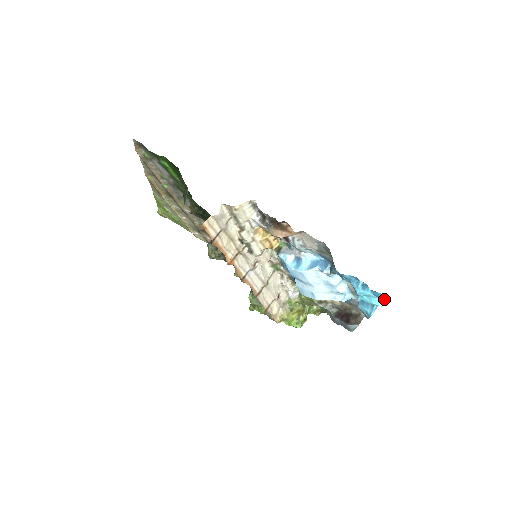
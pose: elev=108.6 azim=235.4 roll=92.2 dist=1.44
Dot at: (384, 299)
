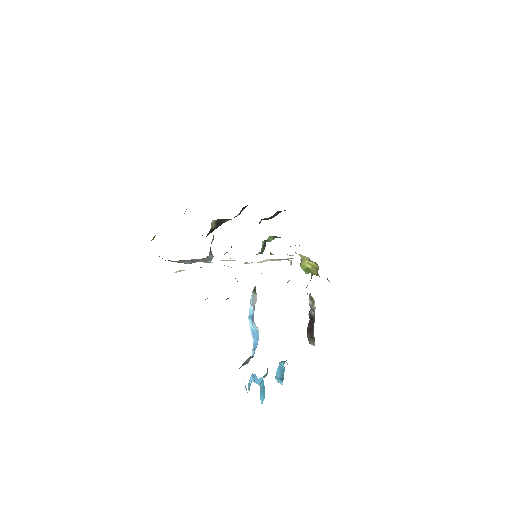
Dot at: occluded
